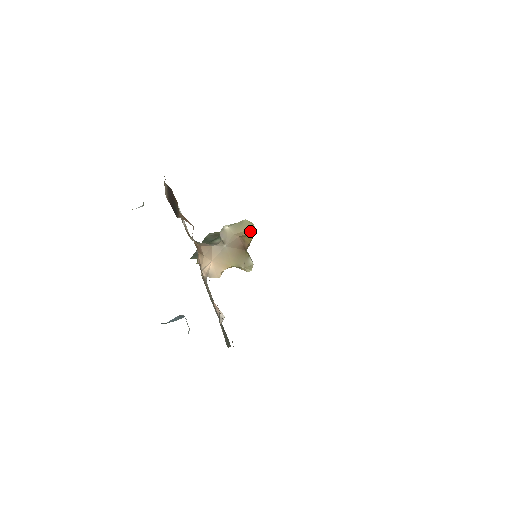
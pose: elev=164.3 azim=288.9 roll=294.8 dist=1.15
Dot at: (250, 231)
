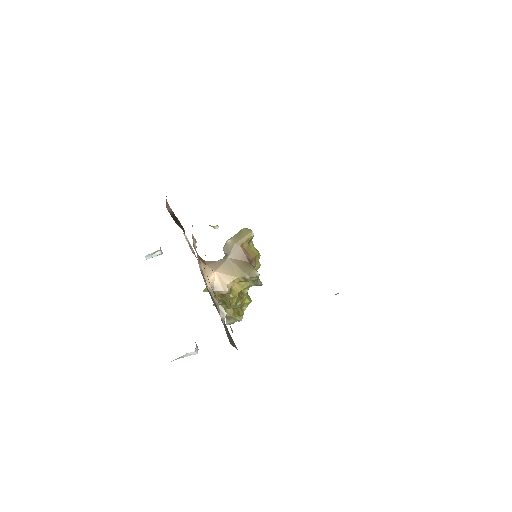
Dot at: (249, 237)
